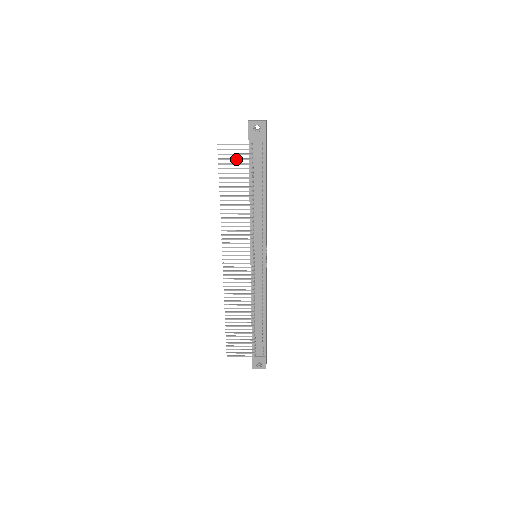
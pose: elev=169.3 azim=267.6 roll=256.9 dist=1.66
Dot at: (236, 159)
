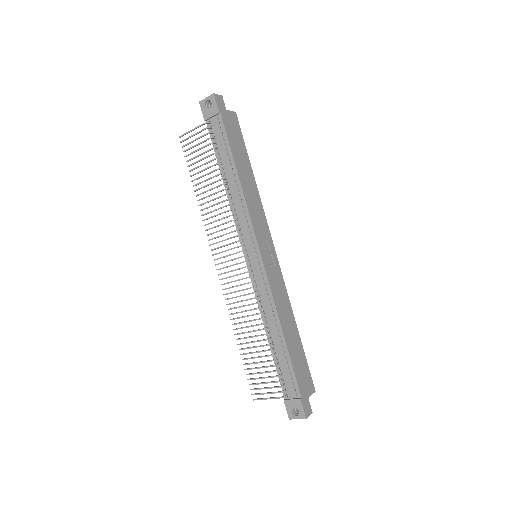
Dot at: (197, 144)
